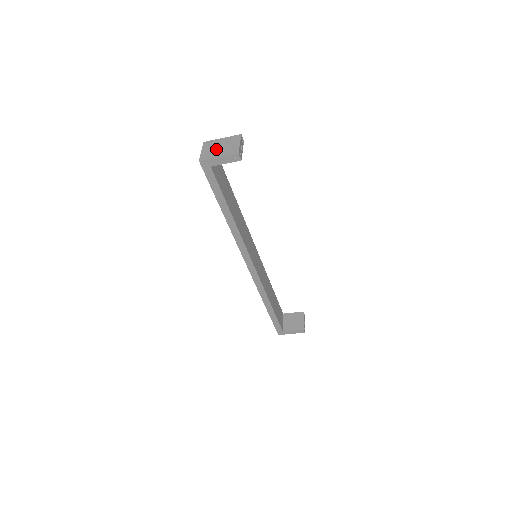
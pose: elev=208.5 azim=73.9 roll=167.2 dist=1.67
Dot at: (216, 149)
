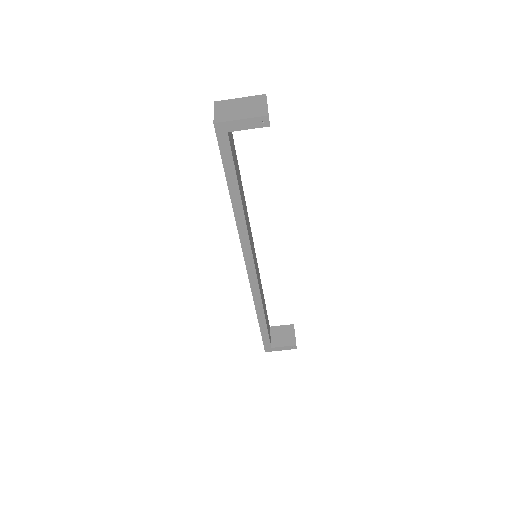
Dot at: (235, 110)
